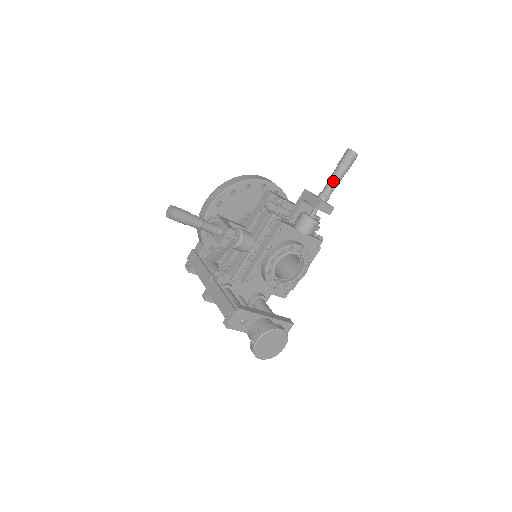
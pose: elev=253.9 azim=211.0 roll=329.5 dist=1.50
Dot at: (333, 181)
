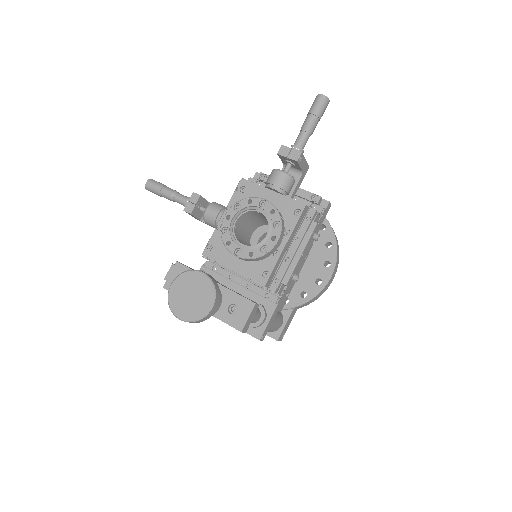
Dot at: (301, 129)
